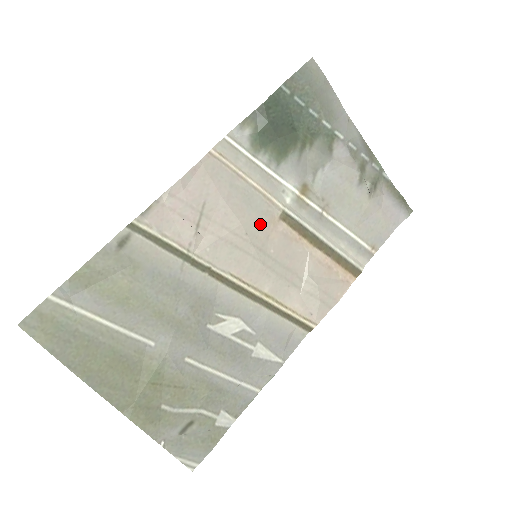
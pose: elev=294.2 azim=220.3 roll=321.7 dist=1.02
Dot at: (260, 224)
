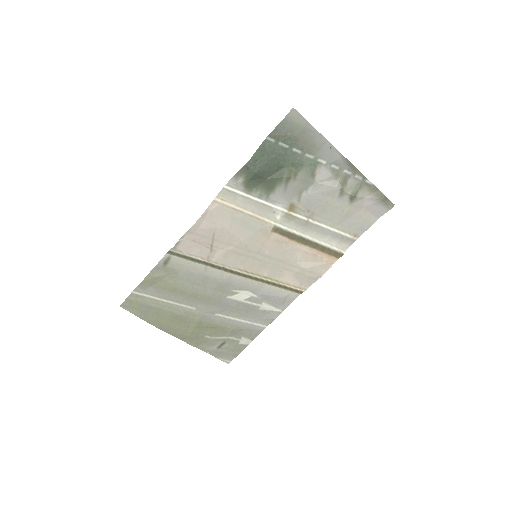
Dot at: (256, 238)
